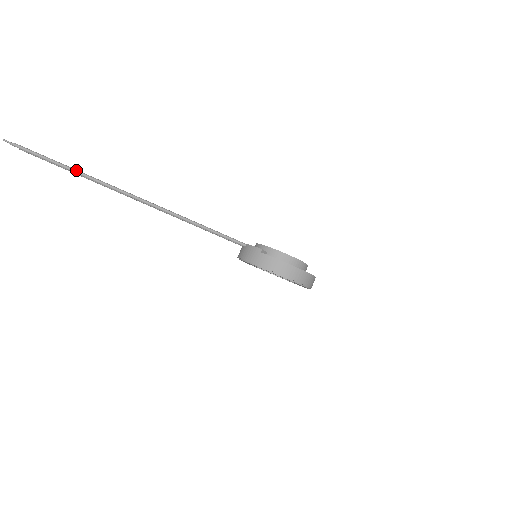
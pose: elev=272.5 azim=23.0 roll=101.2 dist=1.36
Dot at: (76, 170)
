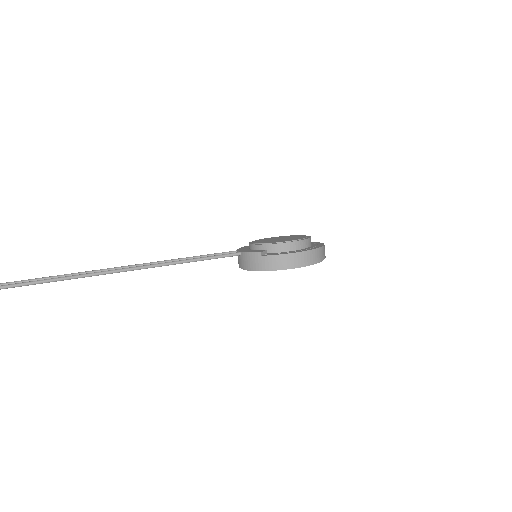
Dot at: (33, 282)
